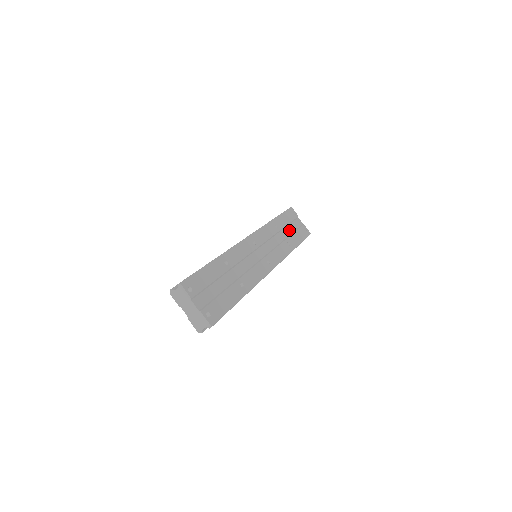
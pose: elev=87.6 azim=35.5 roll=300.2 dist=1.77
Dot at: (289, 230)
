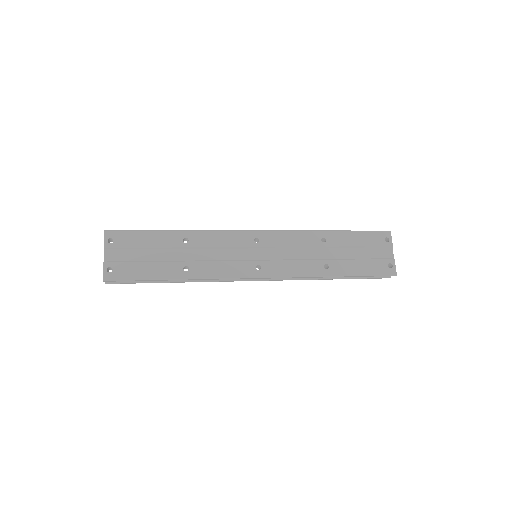
Dot at: (350, 253)
